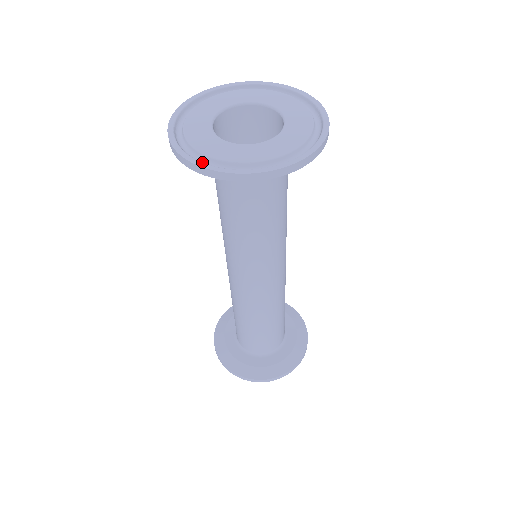
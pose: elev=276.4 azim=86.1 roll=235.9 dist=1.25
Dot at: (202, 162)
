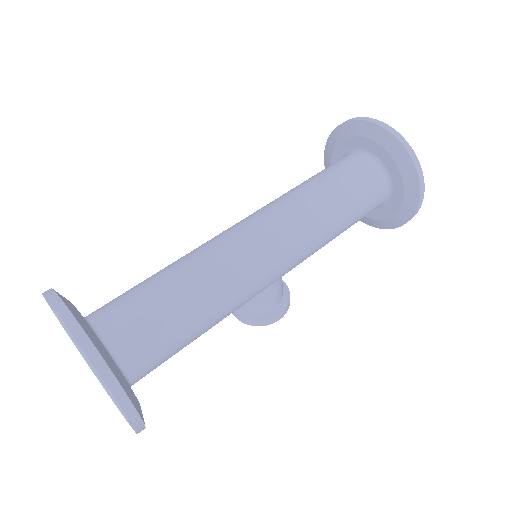
Dot at: occluded
